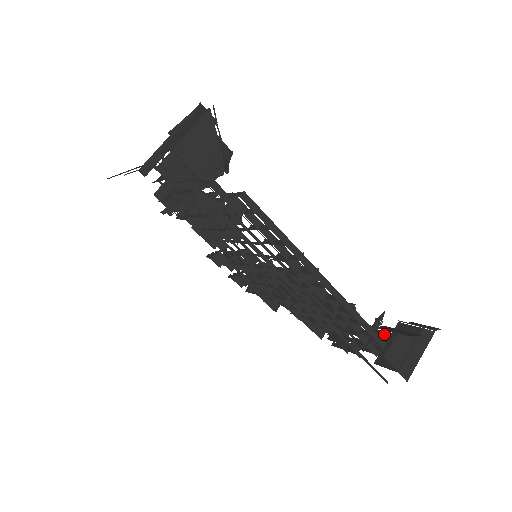
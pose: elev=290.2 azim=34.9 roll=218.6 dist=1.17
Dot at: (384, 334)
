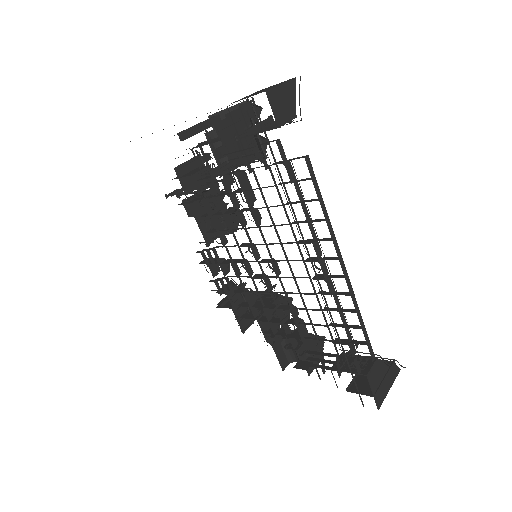
Dot at: (364, 357)
